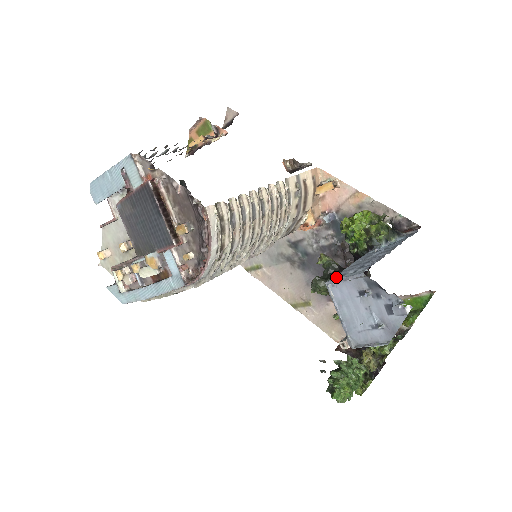
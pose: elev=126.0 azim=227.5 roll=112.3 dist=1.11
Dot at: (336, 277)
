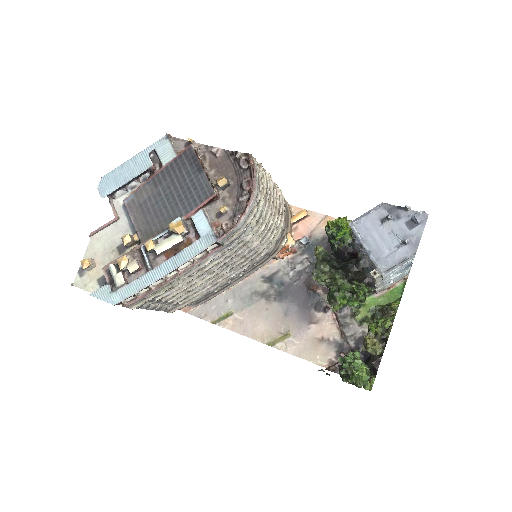
Dot at: occluded
